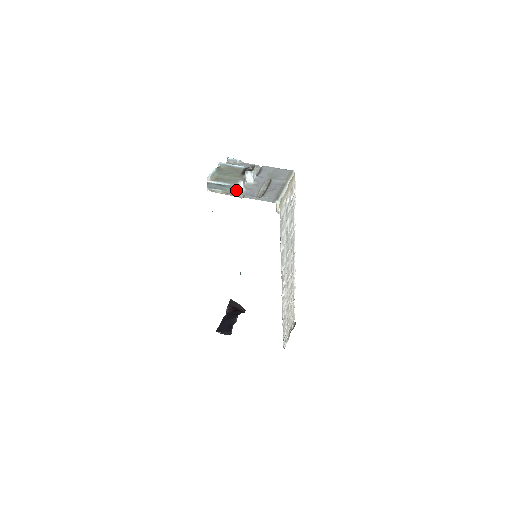
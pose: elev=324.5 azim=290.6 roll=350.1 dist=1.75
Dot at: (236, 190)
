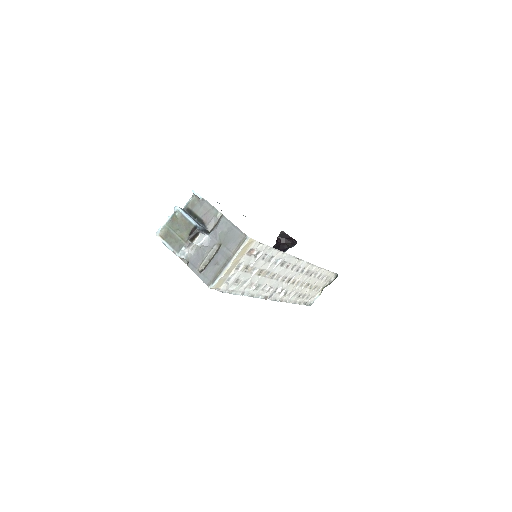
Dot at: occluded
